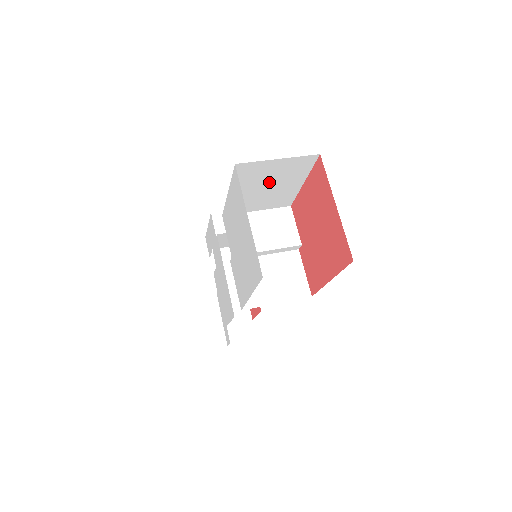
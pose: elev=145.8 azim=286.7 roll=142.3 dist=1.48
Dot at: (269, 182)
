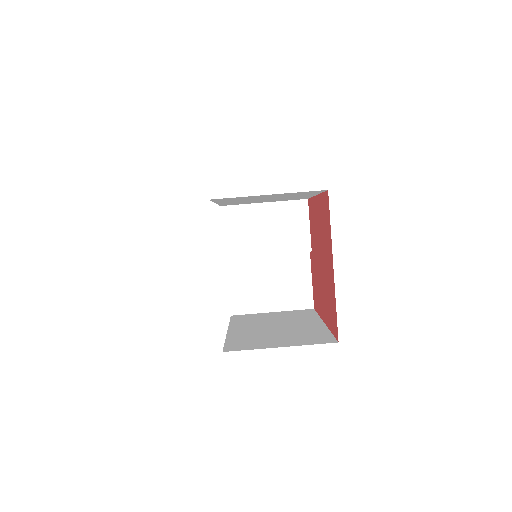
Dot at: (267, 198)
